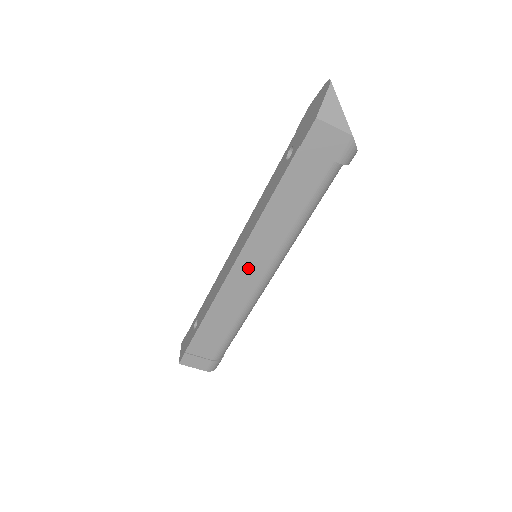
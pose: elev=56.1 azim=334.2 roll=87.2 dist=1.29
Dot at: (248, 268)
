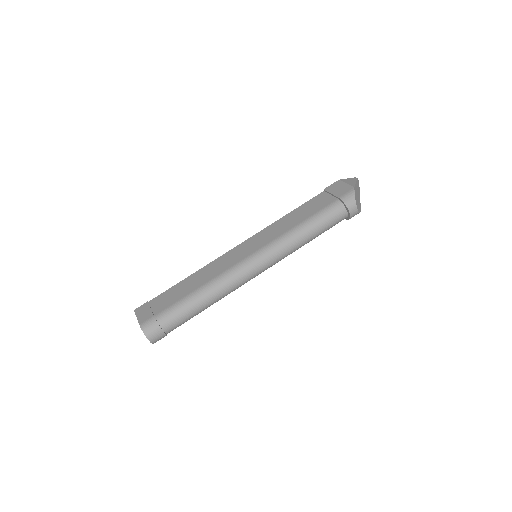
Dot at: (245, 249)
